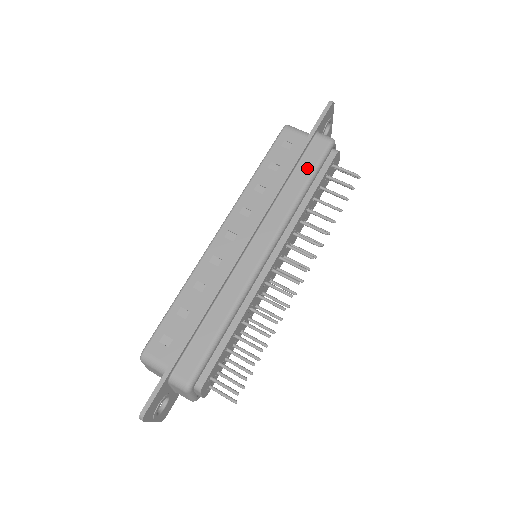
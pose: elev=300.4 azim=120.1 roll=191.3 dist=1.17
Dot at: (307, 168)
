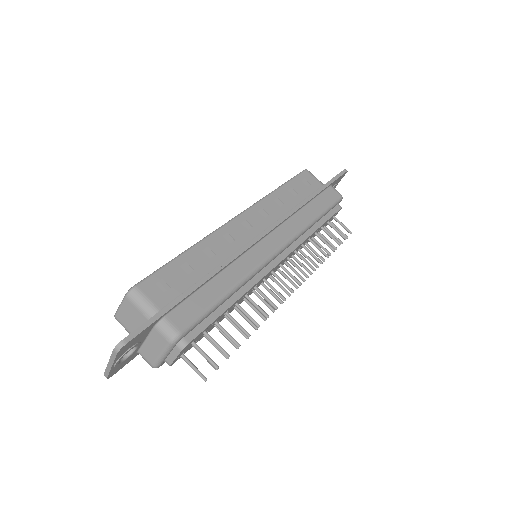
Dot at: (321, 205)
